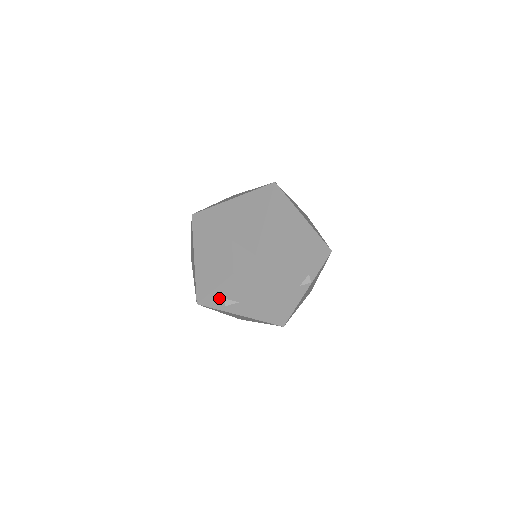
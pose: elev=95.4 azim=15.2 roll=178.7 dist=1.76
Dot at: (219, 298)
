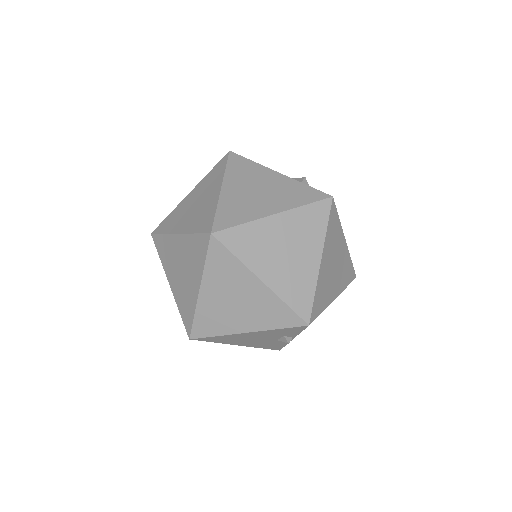
Dot at: occluded
